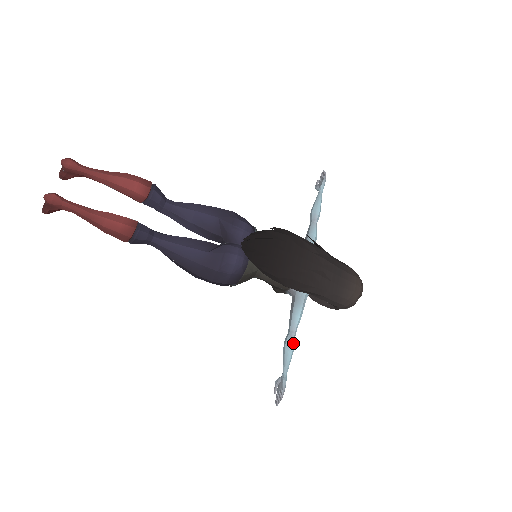
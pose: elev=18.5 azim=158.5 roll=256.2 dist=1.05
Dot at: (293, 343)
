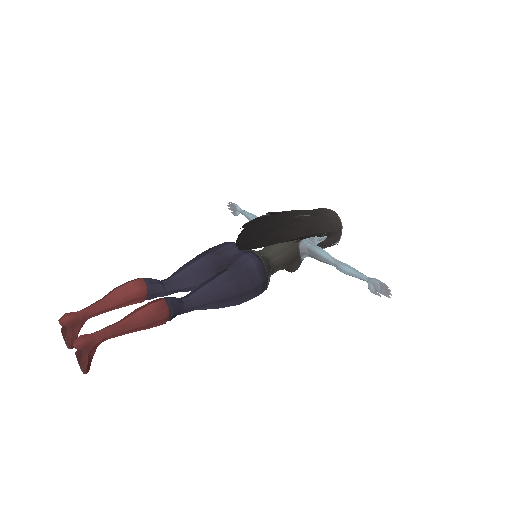
Dot at: (345, 264)
